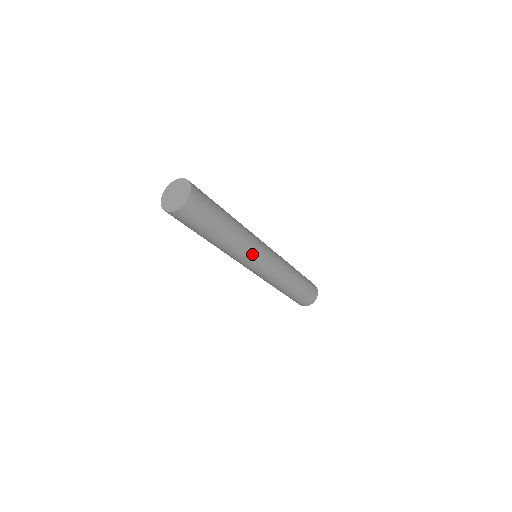
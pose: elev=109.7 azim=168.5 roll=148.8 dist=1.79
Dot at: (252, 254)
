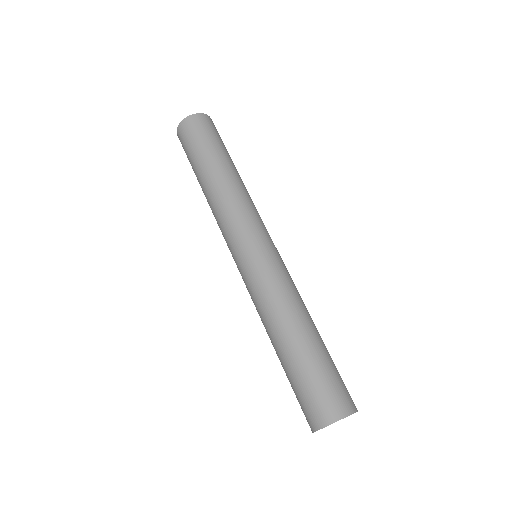
Dot at: (237, 220)
